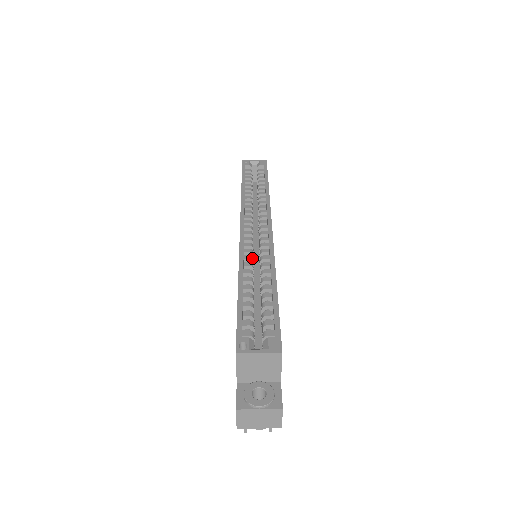
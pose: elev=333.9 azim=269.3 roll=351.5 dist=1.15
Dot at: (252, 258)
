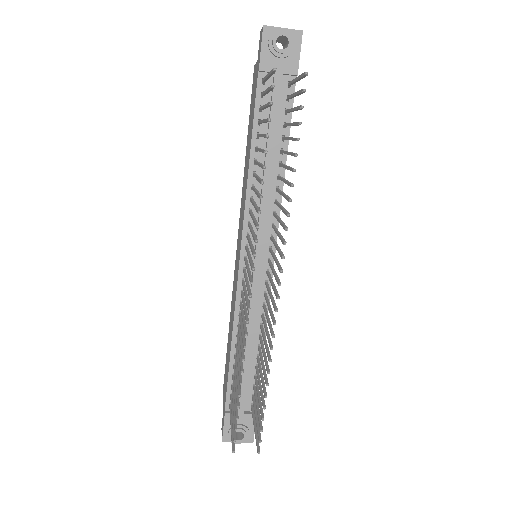
Dot at: occluded
